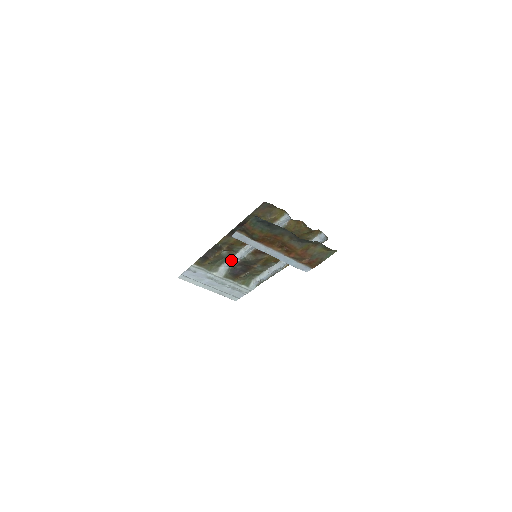
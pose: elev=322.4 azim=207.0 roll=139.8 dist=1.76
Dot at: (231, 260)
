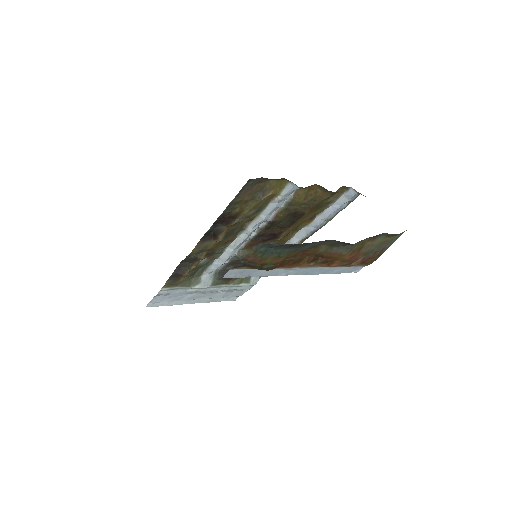
Dot at: (215, 264)
